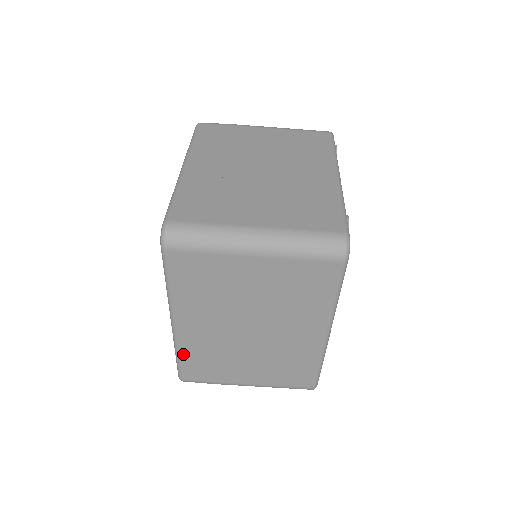
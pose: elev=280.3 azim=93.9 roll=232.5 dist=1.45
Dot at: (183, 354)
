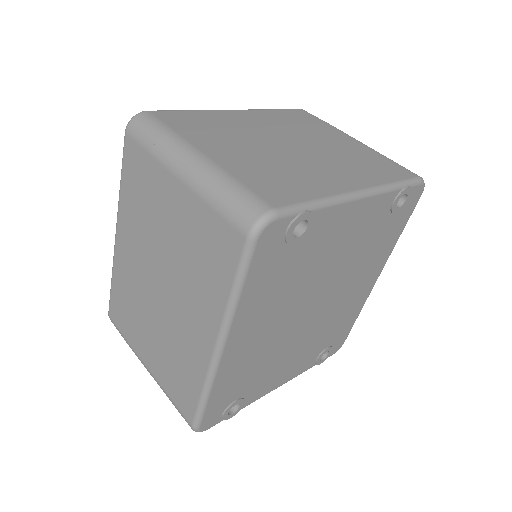
Dot at: (114, 281)
